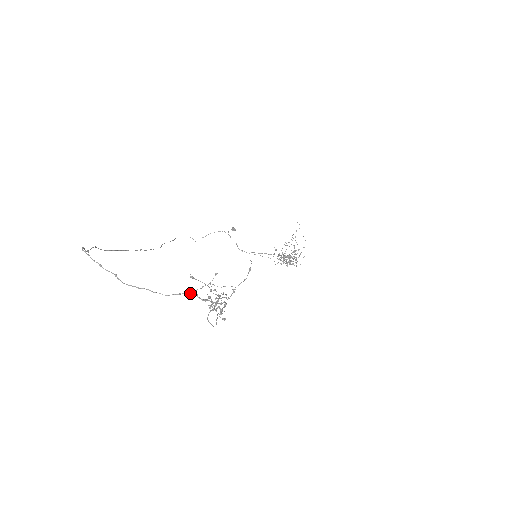
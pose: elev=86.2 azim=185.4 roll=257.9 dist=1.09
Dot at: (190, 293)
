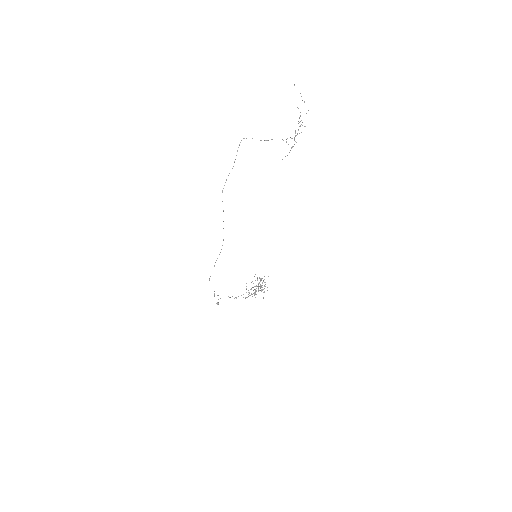
Dot at: (286, 139)
